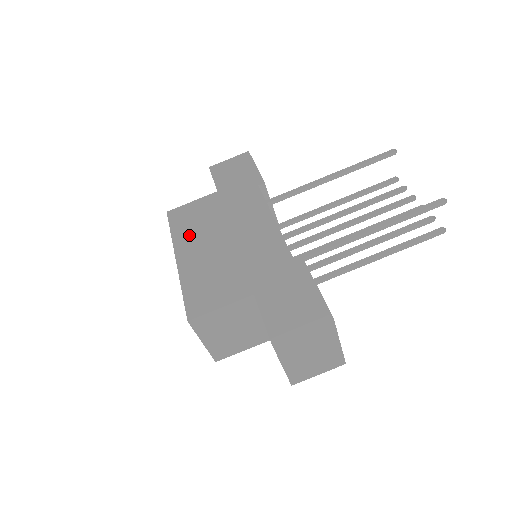
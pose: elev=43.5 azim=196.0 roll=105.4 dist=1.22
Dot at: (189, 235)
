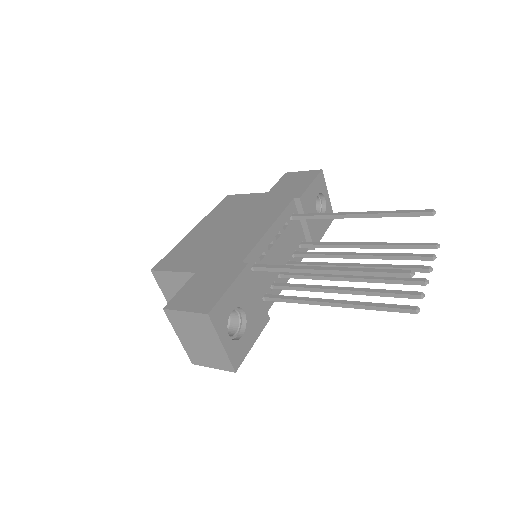
Dot at: (217, 216)
